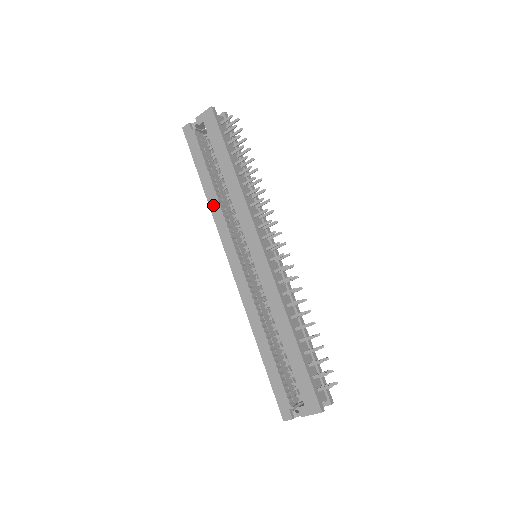
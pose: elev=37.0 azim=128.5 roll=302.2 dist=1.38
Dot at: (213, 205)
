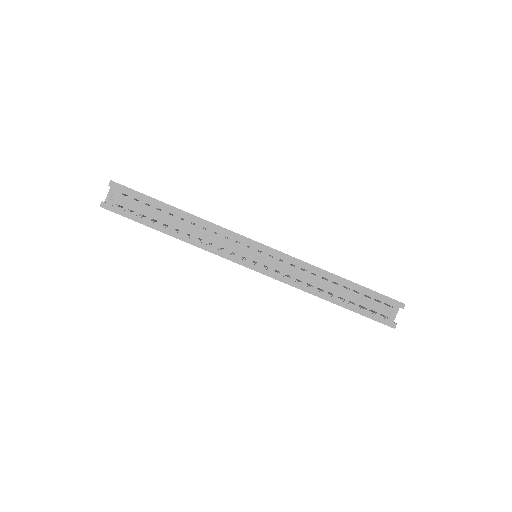
Dot at: occluded
